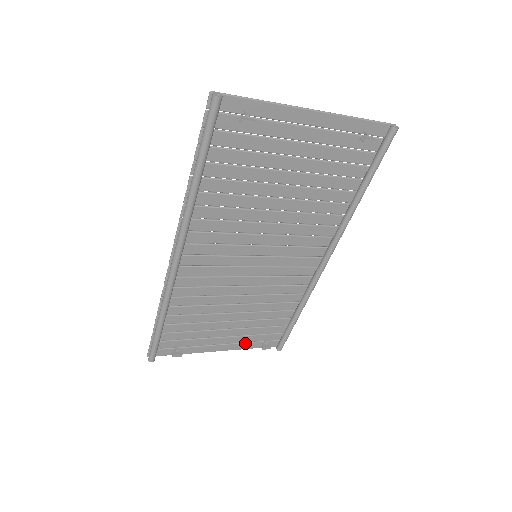
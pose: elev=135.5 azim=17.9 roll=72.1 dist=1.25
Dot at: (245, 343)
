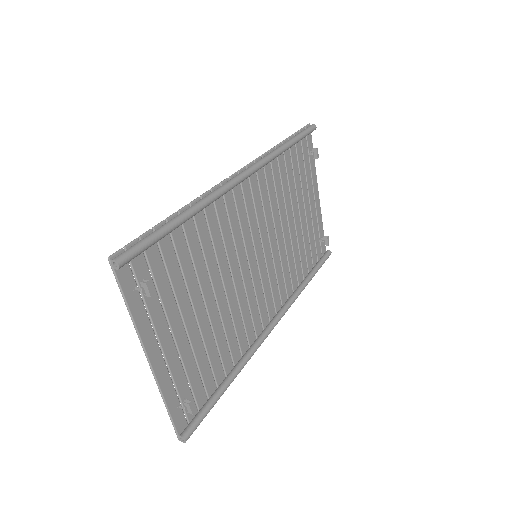
Dot at: (171, 382)
